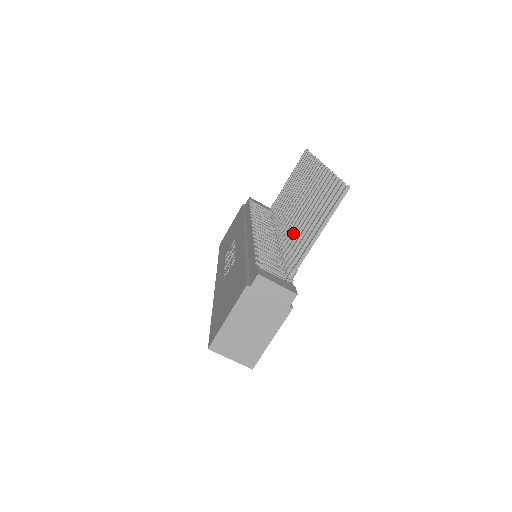
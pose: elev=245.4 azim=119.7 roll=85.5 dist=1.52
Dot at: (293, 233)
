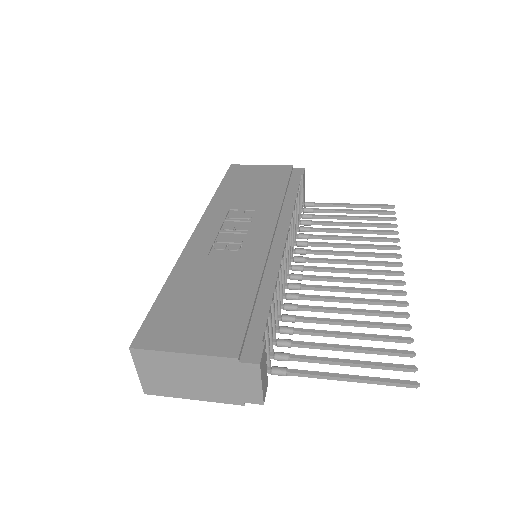
Dot at: (315, 308)
